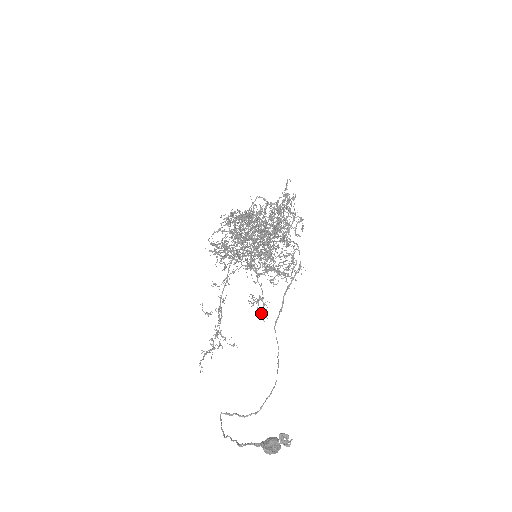
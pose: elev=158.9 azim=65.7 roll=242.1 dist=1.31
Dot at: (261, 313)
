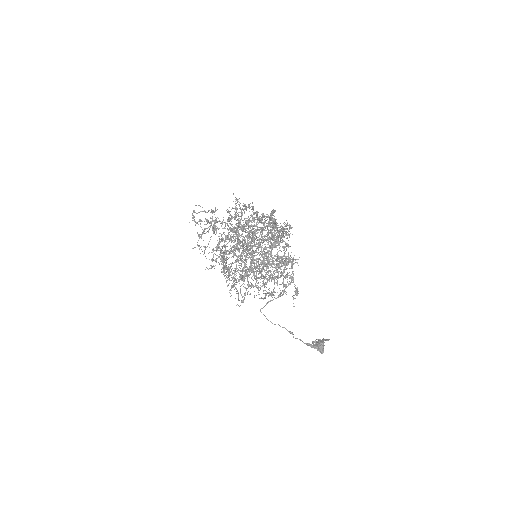
Dot at: occluded
